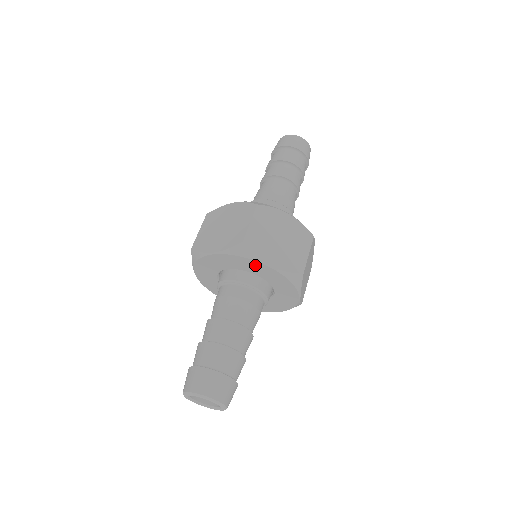
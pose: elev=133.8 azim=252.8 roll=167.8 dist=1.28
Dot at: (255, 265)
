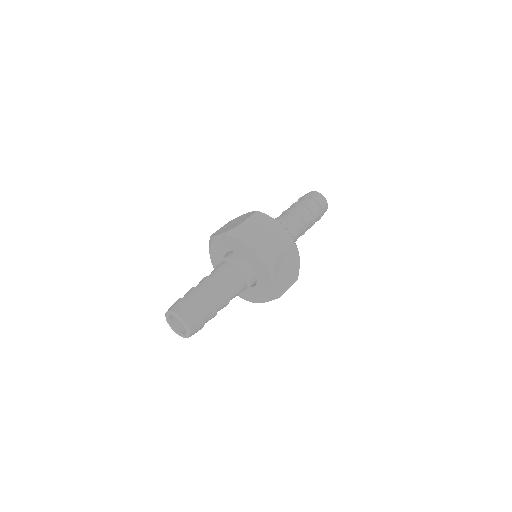
Dot at: (242, 246)
